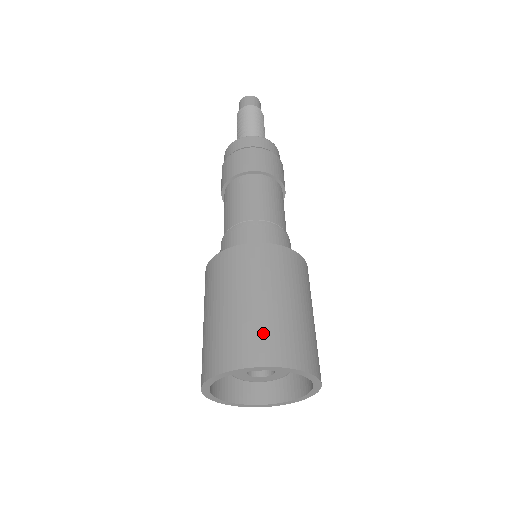
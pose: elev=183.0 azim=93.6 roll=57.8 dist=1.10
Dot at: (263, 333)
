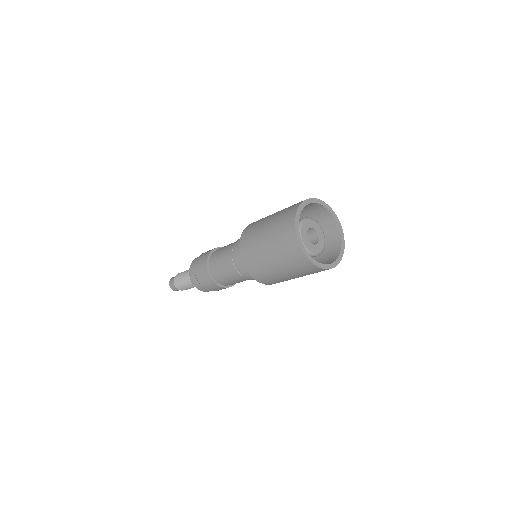
Dot at: occluded
